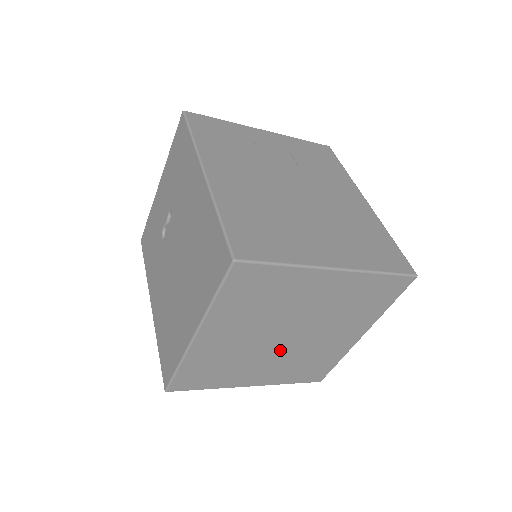
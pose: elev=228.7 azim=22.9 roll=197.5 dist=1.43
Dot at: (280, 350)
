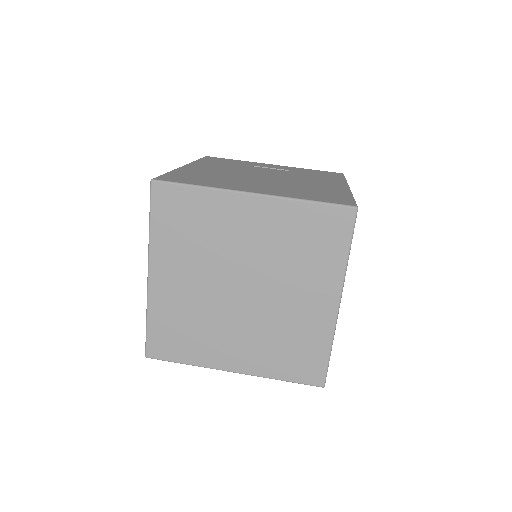
Dot at: (243, 312)
